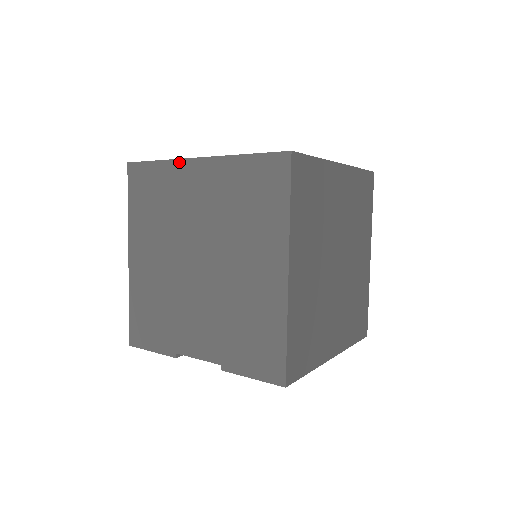
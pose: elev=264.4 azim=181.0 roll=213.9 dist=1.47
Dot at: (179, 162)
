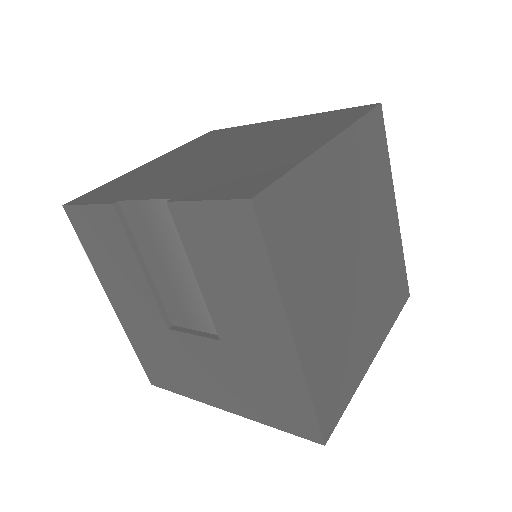
Dot at: (263, 123)
